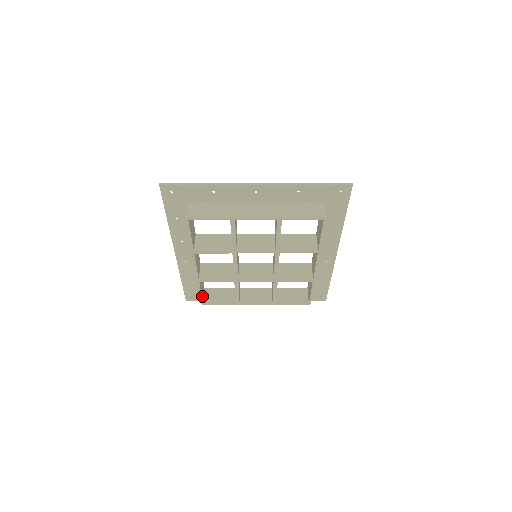
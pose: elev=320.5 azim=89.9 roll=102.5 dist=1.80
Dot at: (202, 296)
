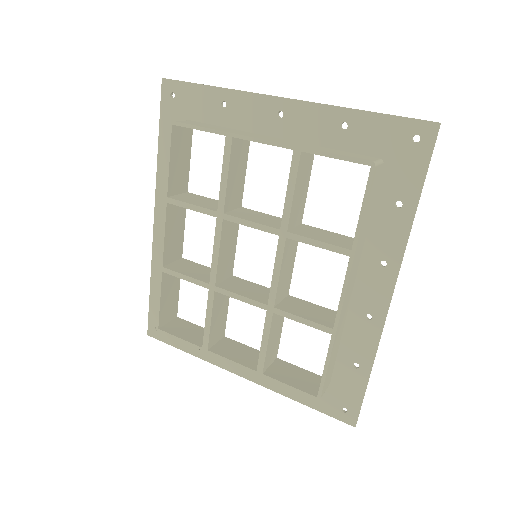
Dot at: (162, 314)
